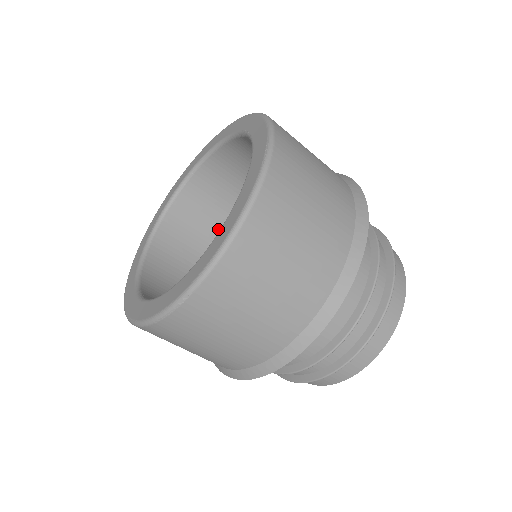
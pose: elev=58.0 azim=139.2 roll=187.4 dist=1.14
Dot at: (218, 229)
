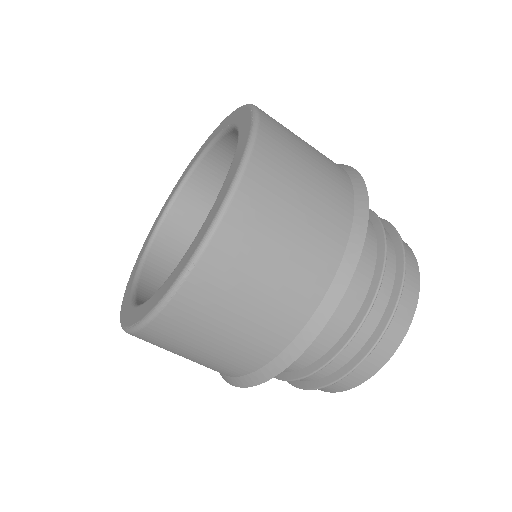
Dot at: occluded
